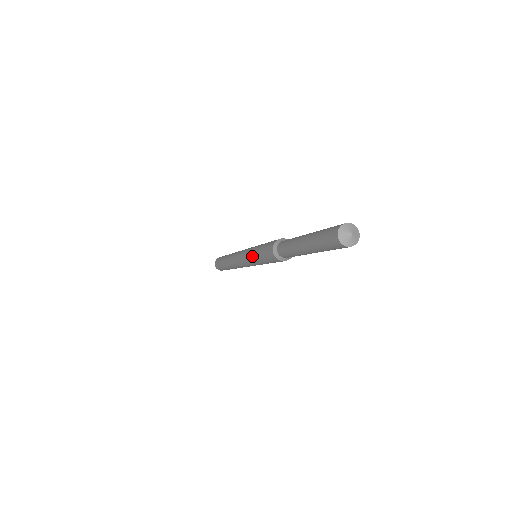
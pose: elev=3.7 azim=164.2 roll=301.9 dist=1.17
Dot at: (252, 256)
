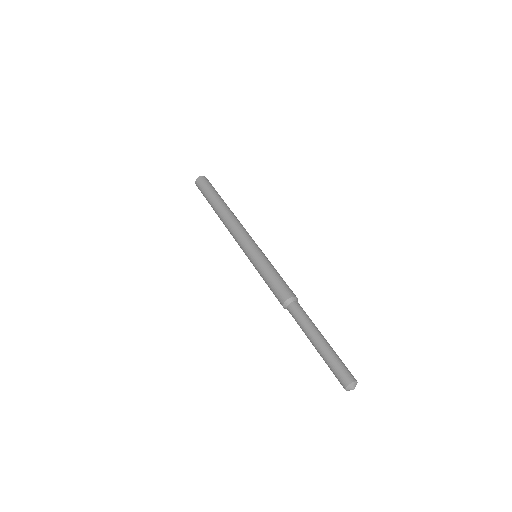
Dot at: (257, 270)
